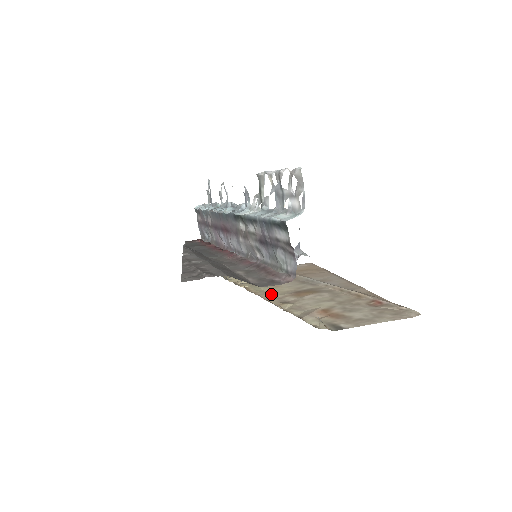
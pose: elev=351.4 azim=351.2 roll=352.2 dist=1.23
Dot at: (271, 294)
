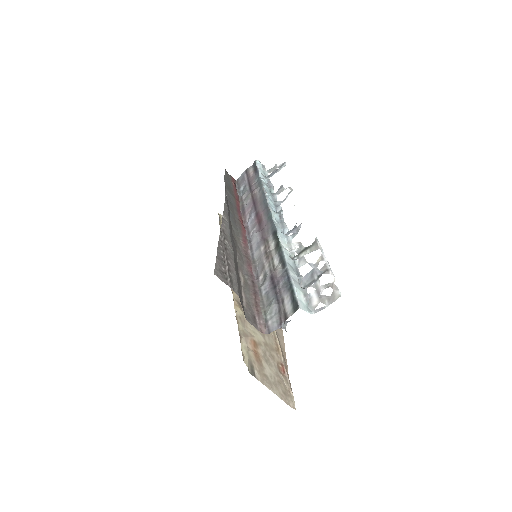
Dot at: occluded
